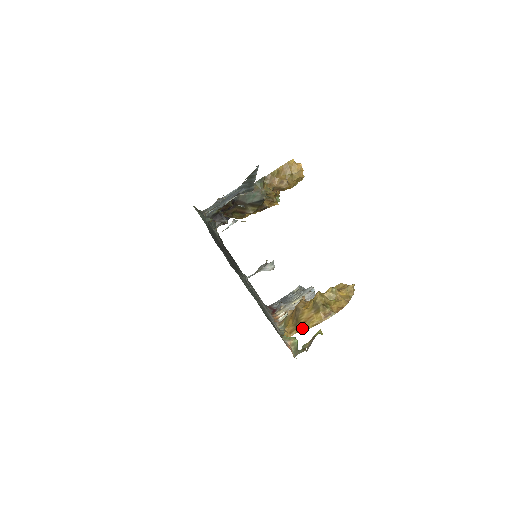
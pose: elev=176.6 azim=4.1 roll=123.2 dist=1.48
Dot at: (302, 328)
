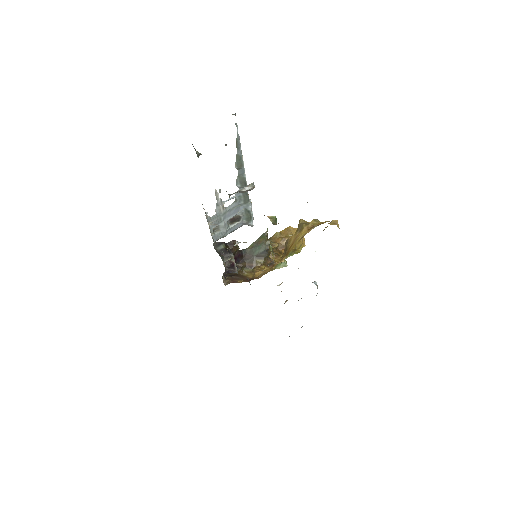
Dot at: (290, 250)
